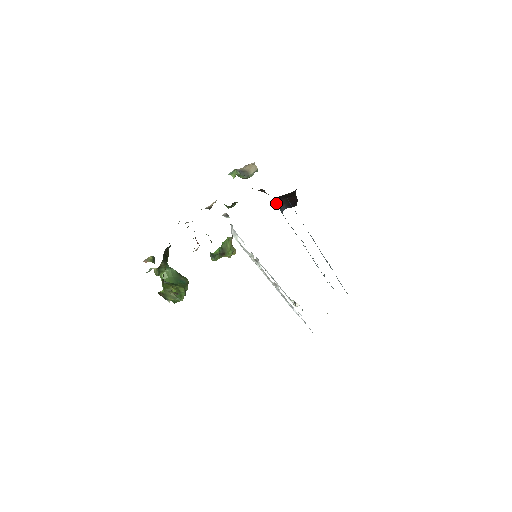
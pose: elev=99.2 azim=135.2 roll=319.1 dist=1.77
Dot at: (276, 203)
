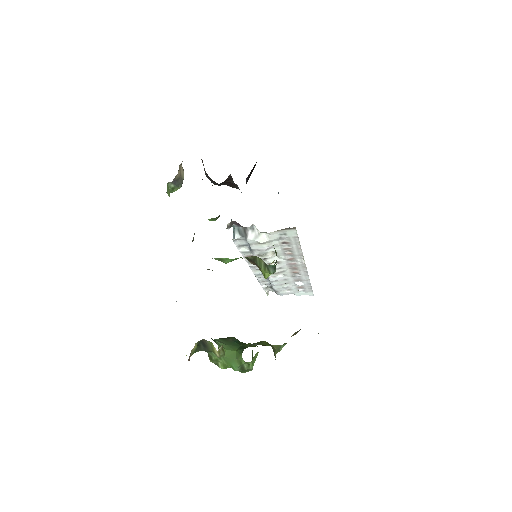
Dot at: occluded
